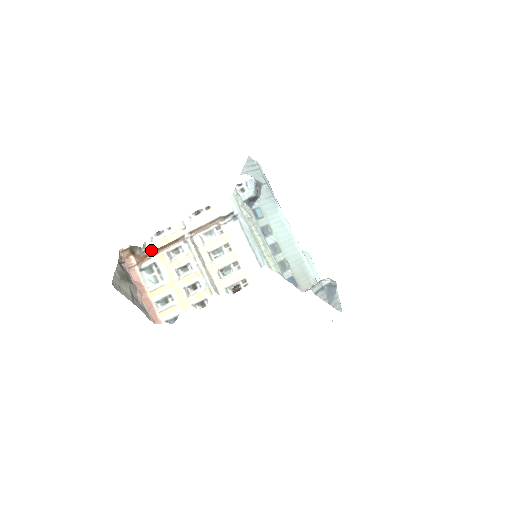
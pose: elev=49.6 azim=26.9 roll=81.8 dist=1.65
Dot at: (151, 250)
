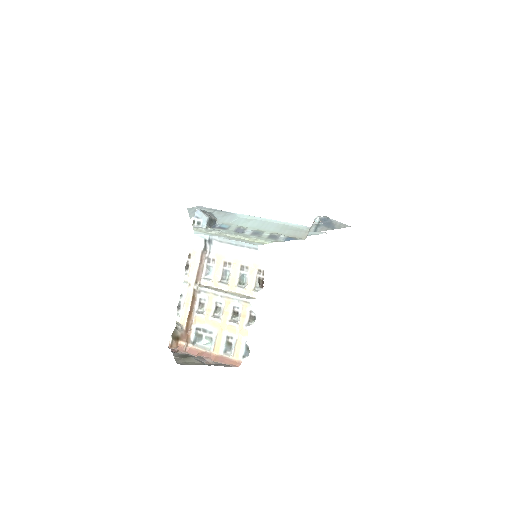
Dot at: (185, 322)
